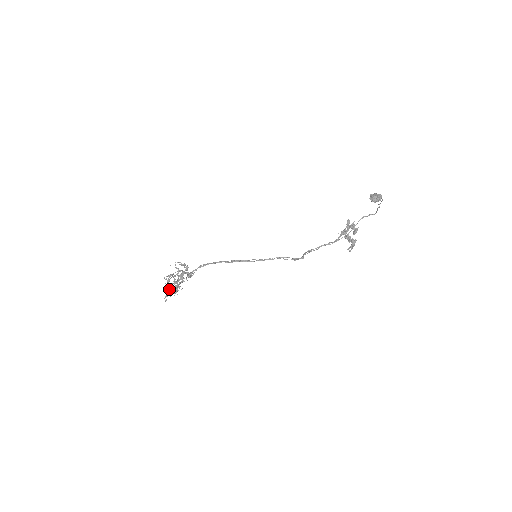
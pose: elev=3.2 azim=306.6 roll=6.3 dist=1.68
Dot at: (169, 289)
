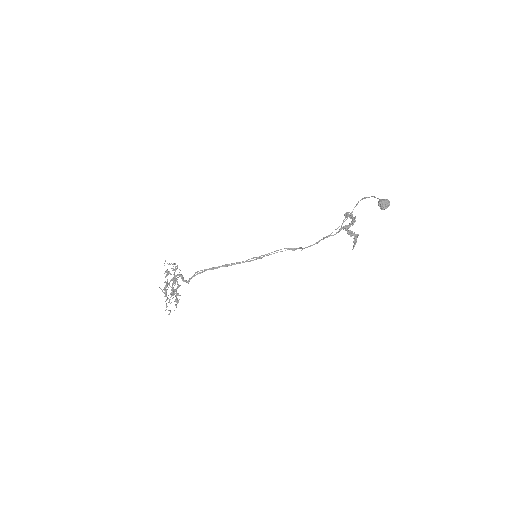
Dot at: (169, 300)
